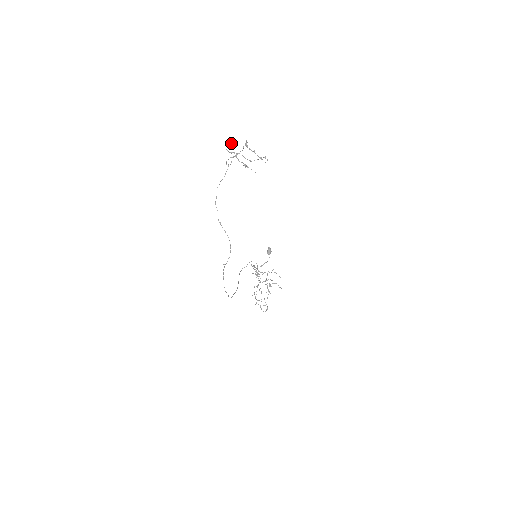
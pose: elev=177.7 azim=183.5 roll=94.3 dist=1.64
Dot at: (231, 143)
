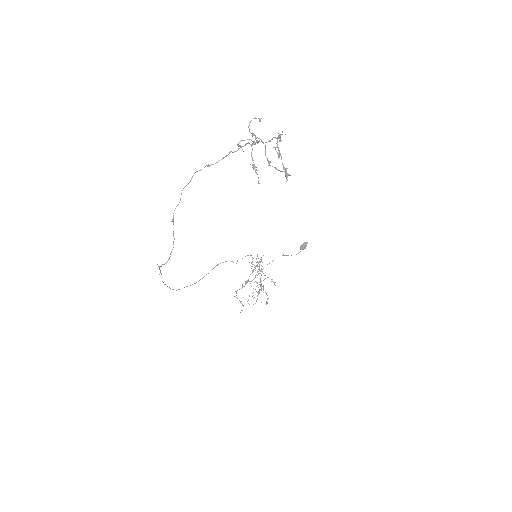
Dot at: (260, 121)
